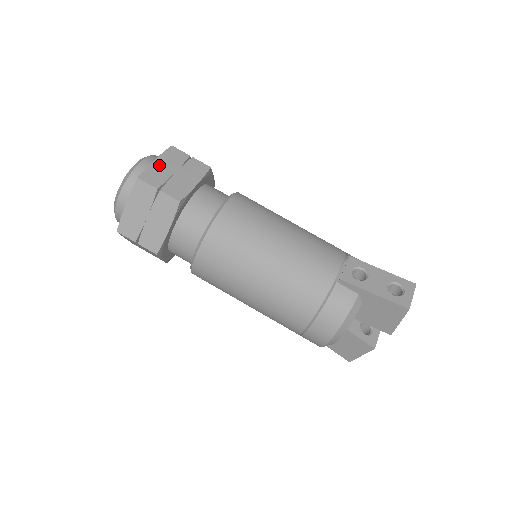
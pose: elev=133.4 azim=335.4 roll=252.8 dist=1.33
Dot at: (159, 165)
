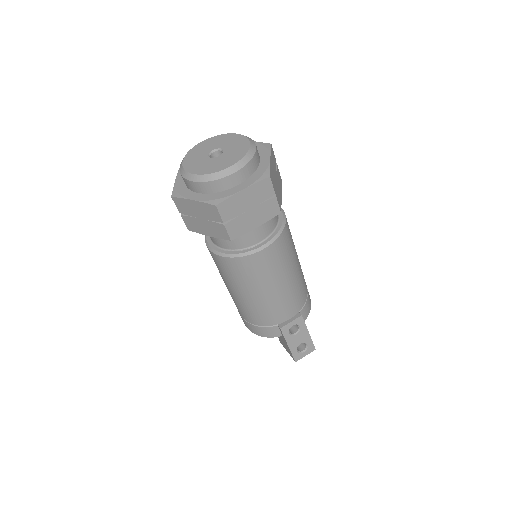
Dot at: (243, 197)
